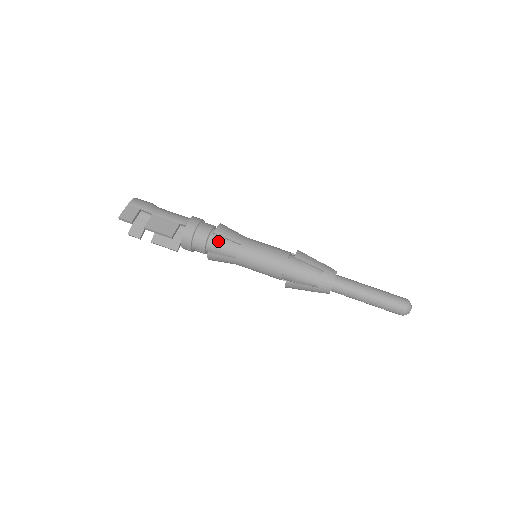
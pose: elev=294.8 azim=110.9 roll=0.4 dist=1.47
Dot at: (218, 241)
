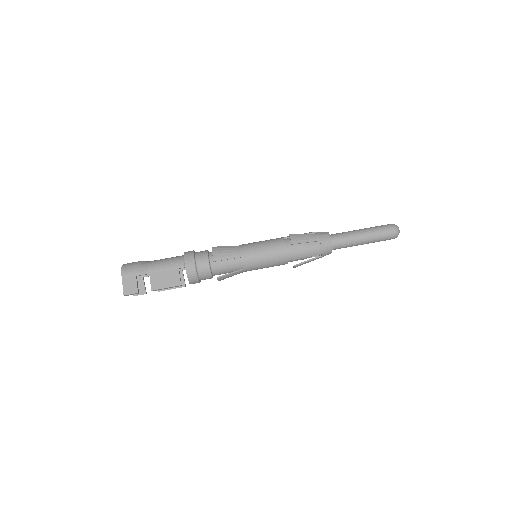
Dot at: (220, 265)
